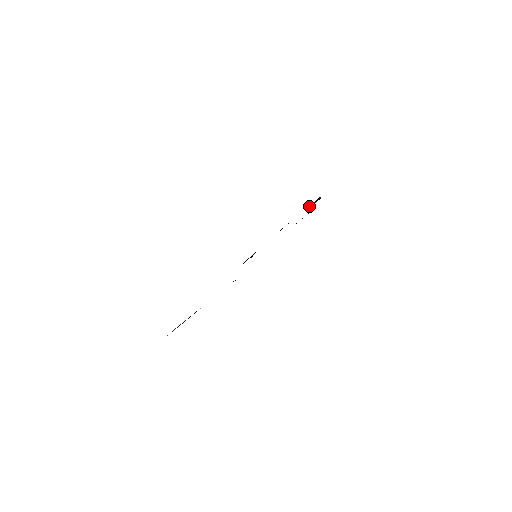
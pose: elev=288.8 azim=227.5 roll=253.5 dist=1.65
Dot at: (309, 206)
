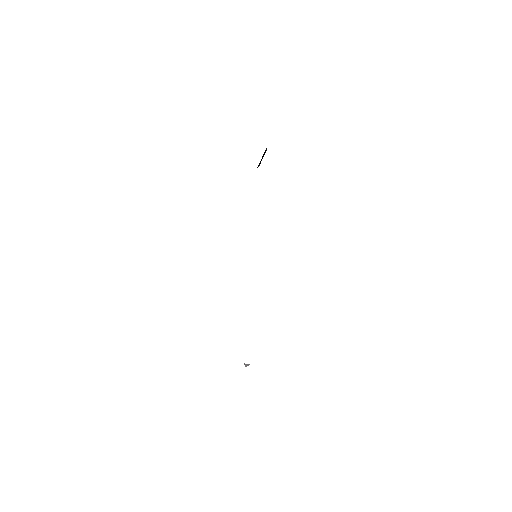
Dot at: (257, 167)
